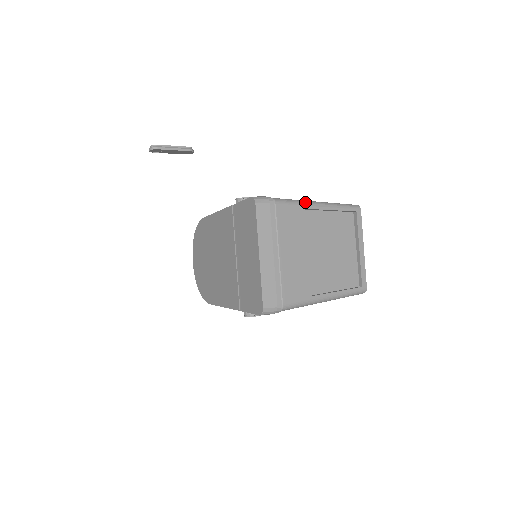
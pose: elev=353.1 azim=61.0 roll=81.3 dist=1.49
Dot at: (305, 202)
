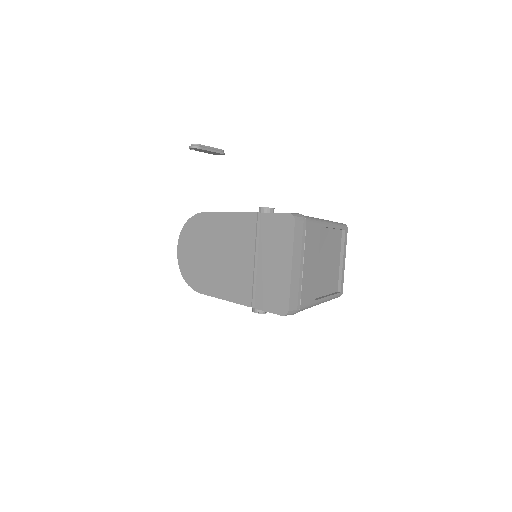
Dot at: (321, 220)
